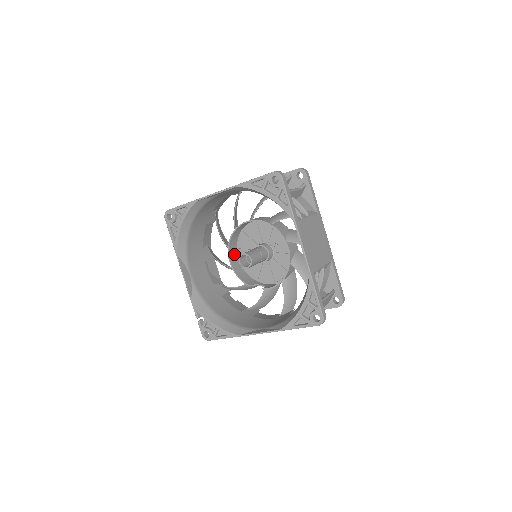
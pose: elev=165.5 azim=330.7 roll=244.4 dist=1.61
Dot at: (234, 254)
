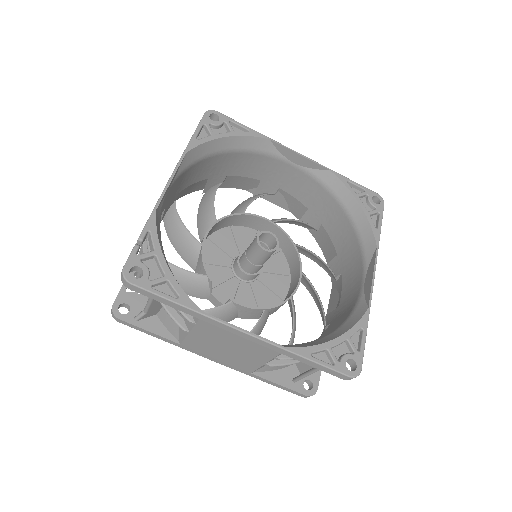
Dot at: (206, 237)
